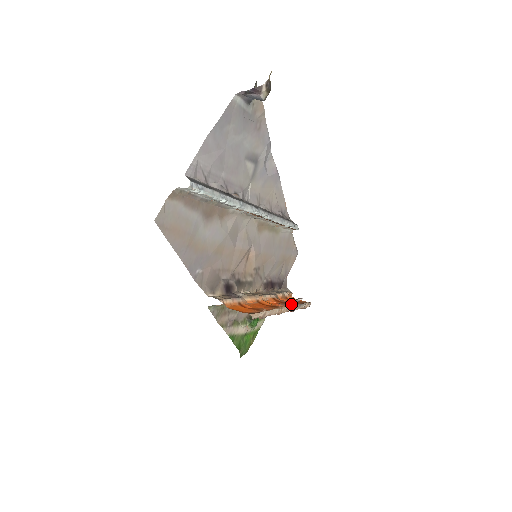
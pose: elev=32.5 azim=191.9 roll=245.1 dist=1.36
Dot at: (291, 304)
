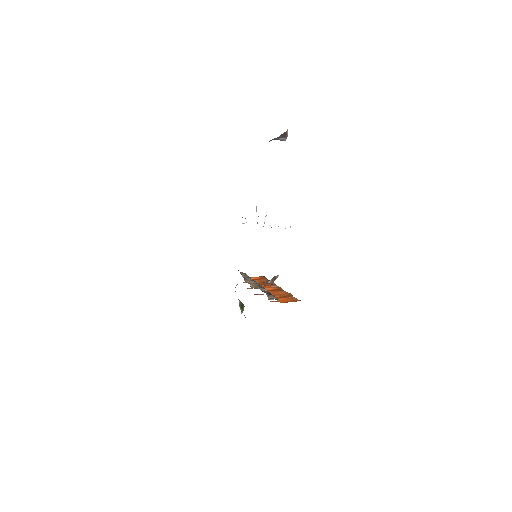
Dot at: (274, 283)
